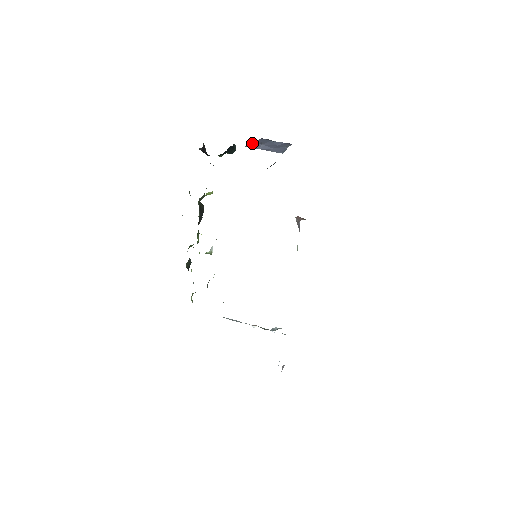
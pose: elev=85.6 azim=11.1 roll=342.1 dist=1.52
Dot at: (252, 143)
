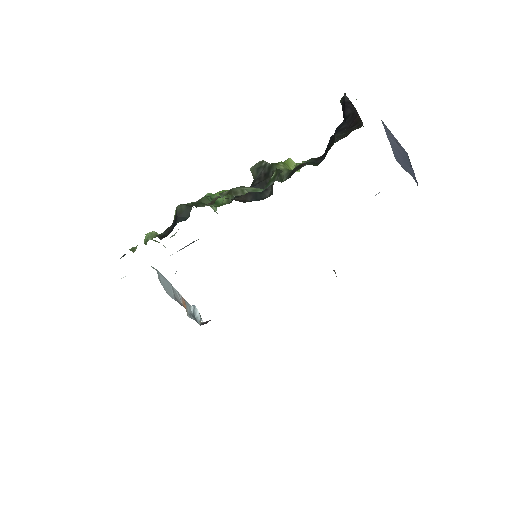
Dot at: occluded
